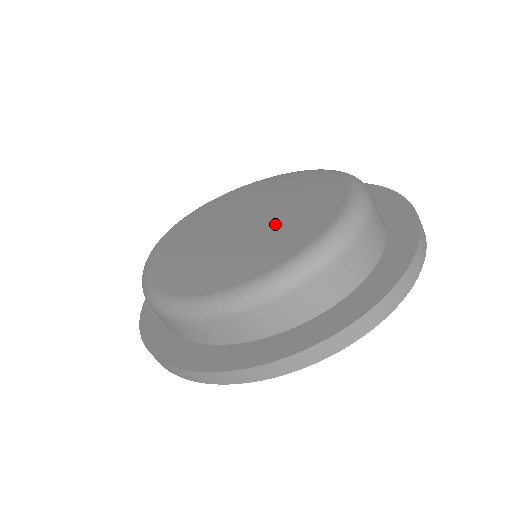
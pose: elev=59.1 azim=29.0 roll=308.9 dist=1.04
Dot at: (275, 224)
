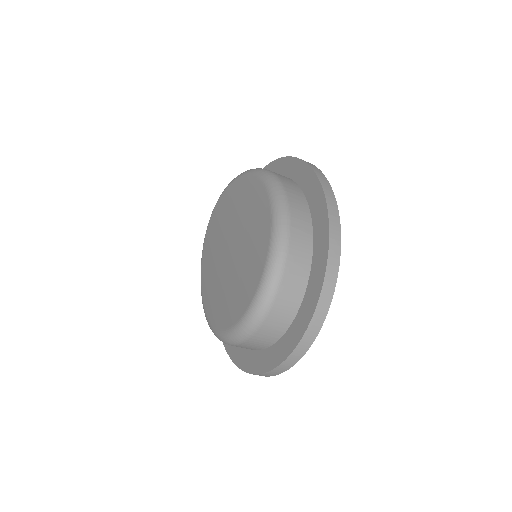
Dot at: (236, 275)
